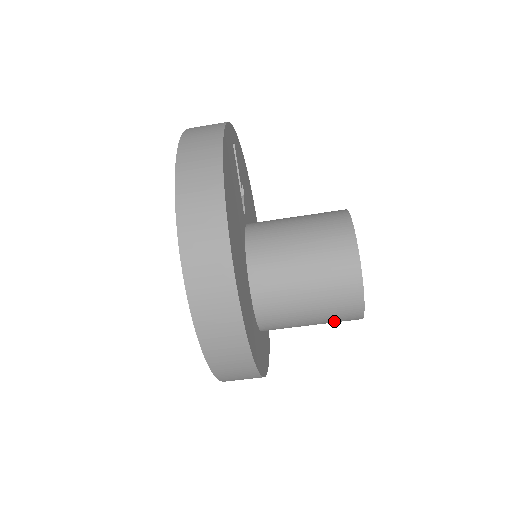
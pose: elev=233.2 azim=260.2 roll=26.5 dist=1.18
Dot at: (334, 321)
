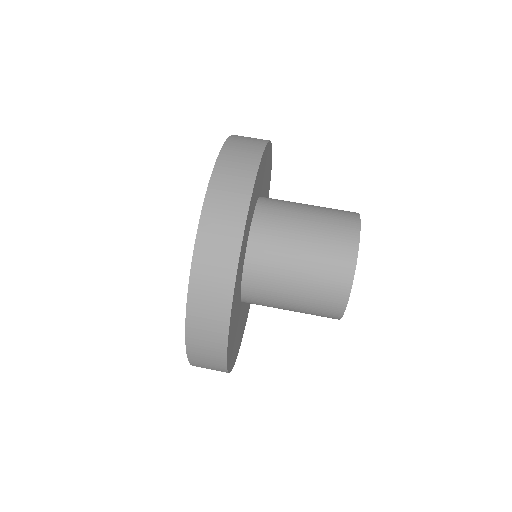
Dot at: (331, 220)
